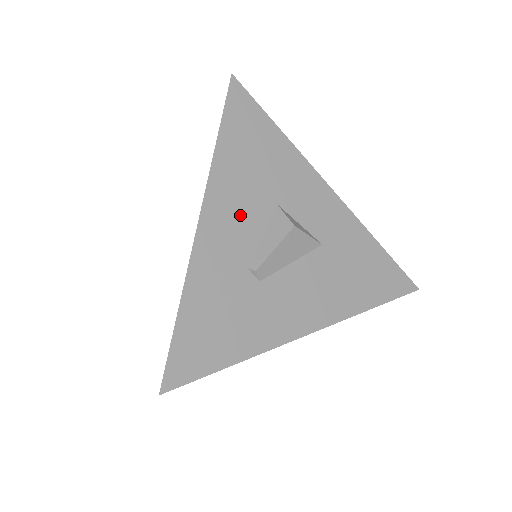
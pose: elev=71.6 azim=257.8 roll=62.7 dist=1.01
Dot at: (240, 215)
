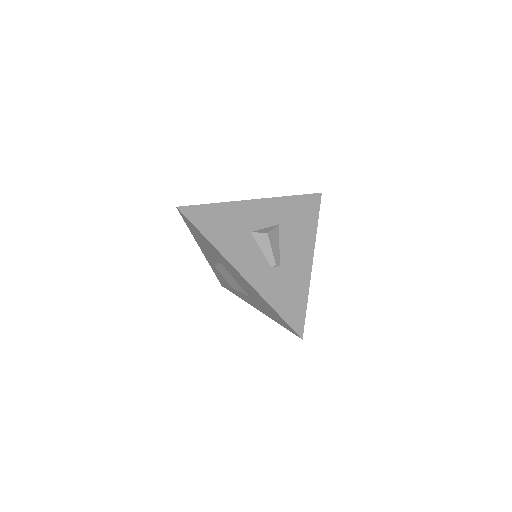
Dot at: (247, 254)
